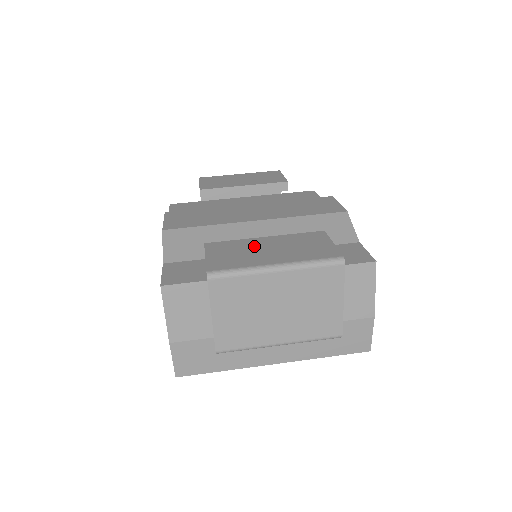
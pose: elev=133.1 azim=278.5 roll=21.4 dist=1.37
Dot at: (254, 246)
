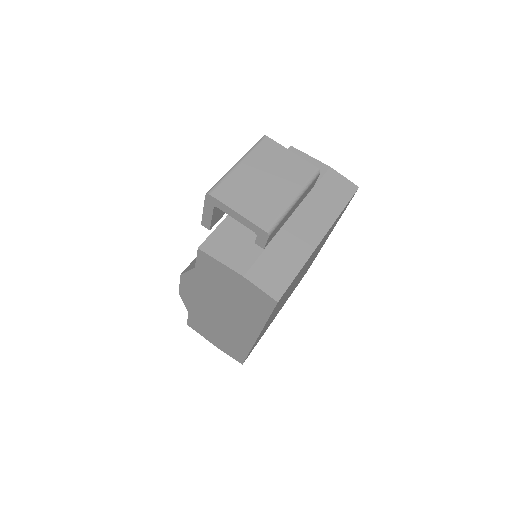
Dot at: occluded
